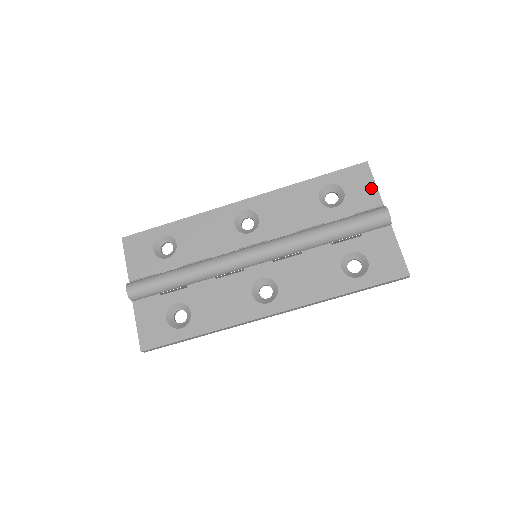
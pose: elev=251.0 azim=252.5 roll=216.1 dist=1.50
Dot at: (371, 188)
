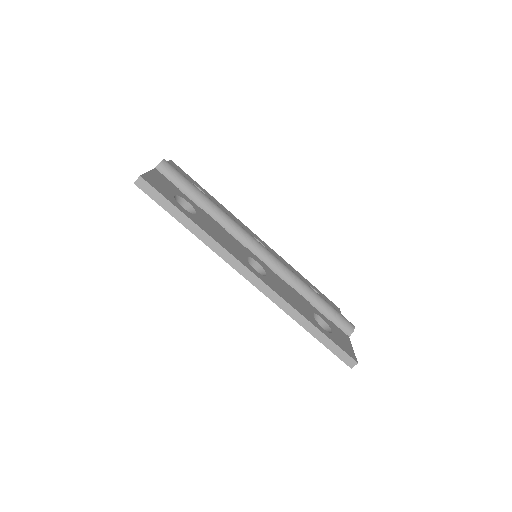
Dot at: occluded
